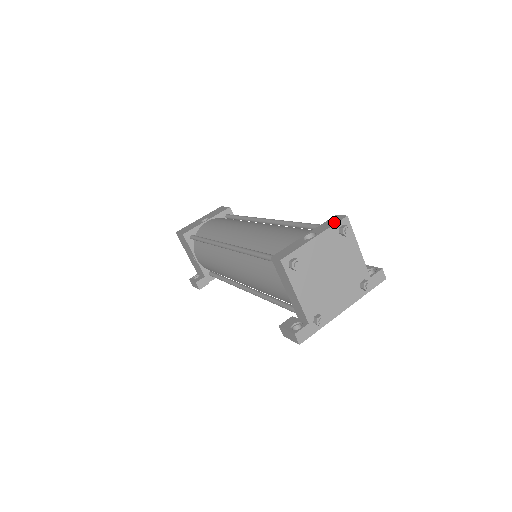
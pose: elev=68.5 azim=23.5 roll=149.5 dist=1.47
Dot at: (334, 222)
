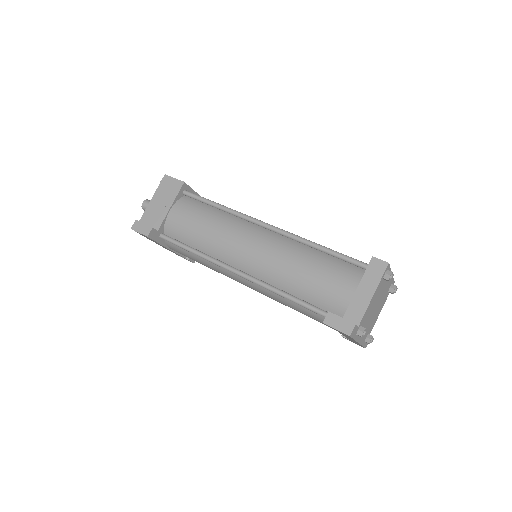
Dot at: occluded
